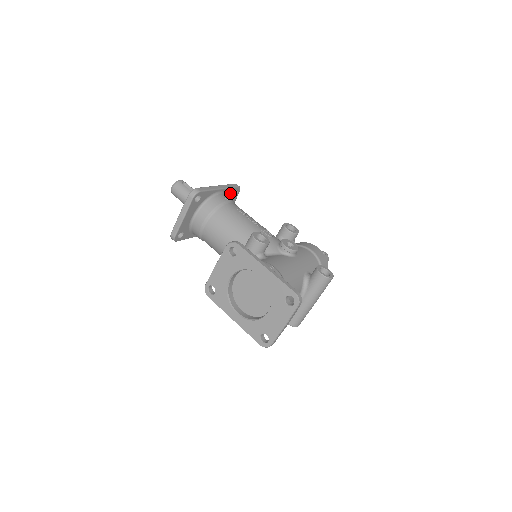
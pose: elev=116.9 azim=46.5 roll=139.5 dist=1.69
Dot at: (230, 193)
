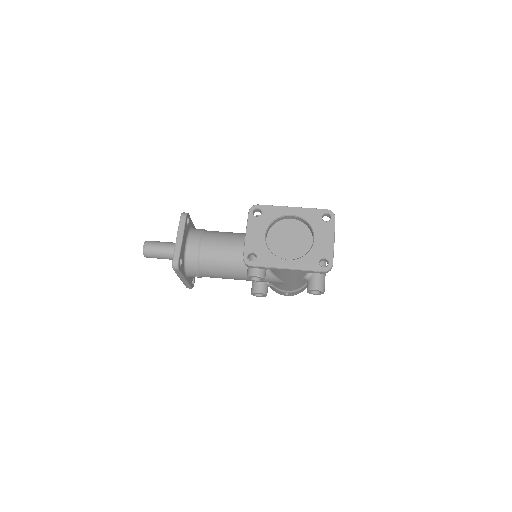
Dot at: occluded
